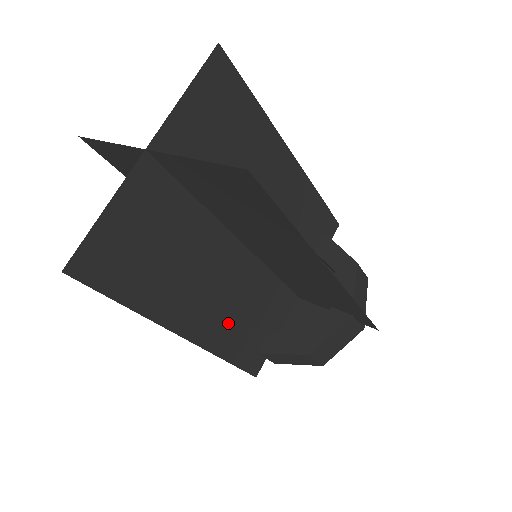
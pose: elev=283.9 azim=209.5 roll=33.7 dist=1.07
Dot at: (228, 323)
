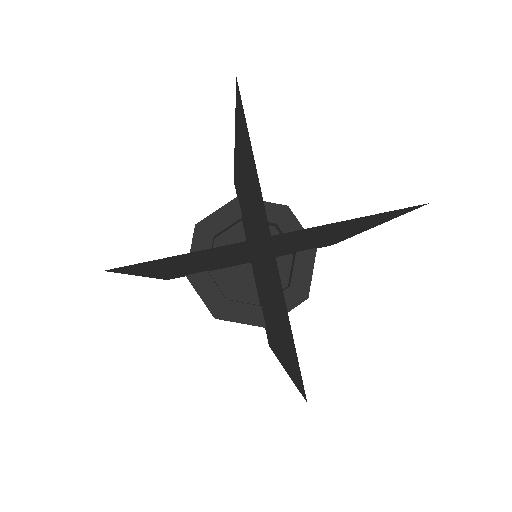
Dot at: (269, 325)
